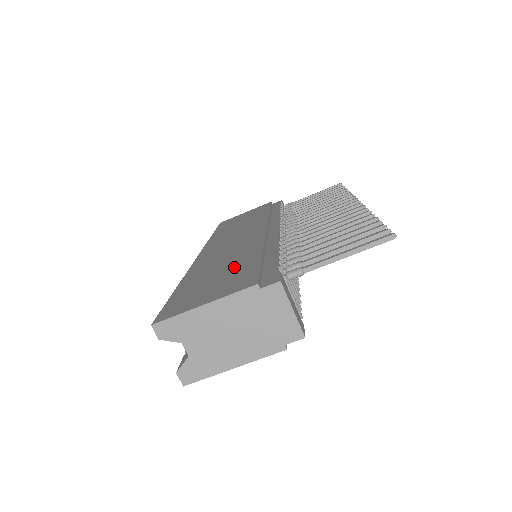
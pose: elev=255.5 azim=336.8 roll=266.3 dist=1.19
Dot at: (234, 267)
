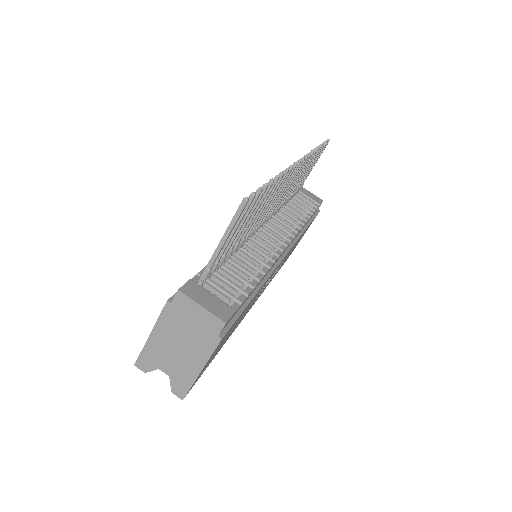
Dot at: occluded
